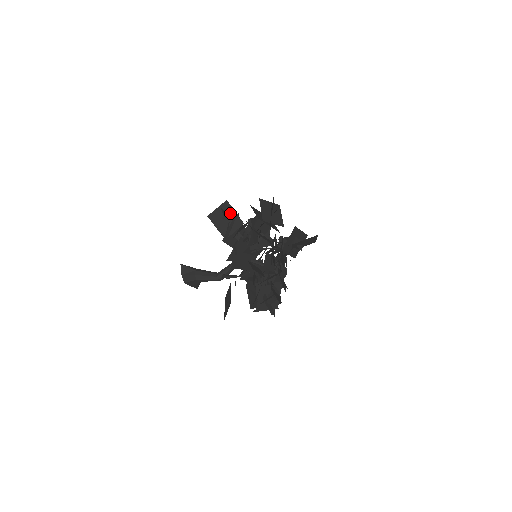
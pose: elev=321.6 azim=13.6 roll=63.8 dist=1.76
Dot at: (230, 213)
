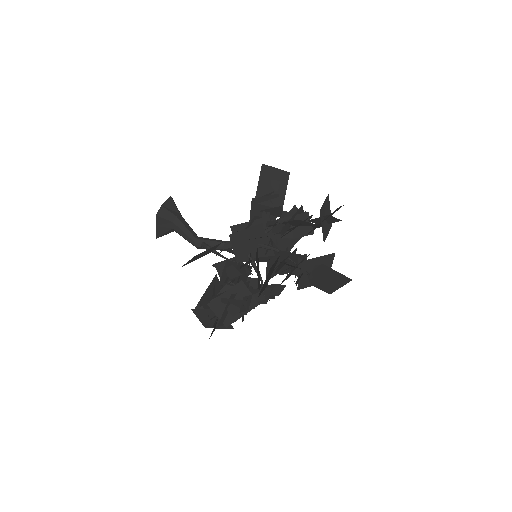
Dot at: (281, 186)
